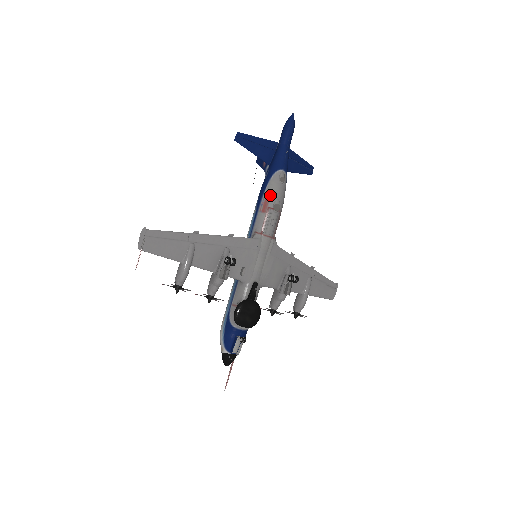
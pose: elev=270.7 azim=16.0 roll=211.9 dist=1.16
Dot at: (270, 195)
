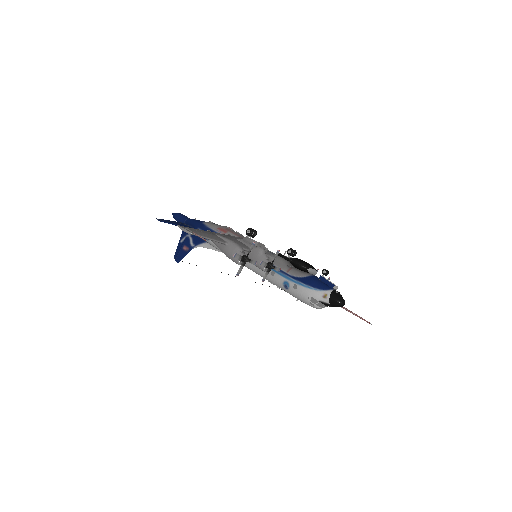
Dot at: (217, 226)
